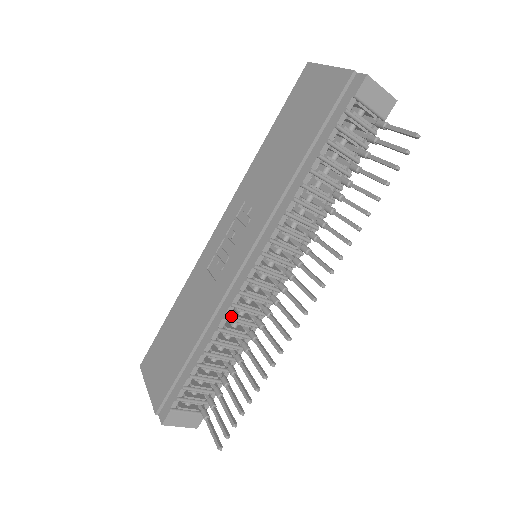
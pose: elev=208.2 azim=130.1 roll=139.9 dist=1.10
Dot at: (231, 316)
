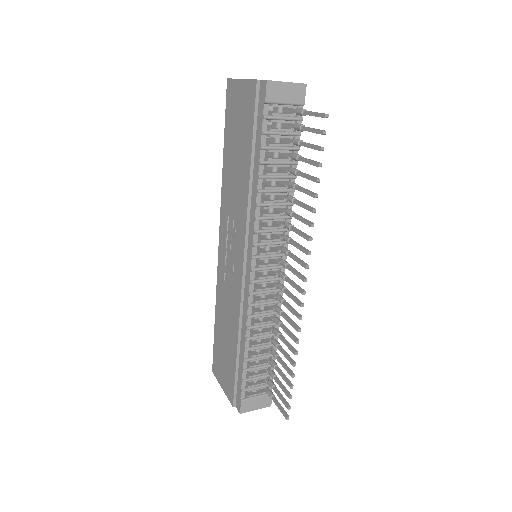
Dot at: (253, 314)
